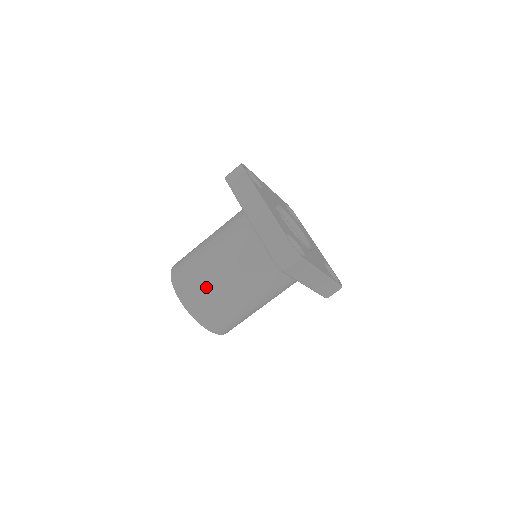
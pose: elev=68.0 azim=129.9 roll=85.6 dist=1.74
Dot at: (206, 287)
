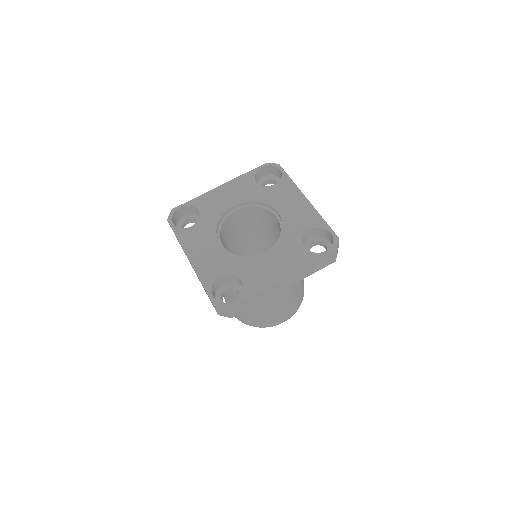
Dot at: occluded
